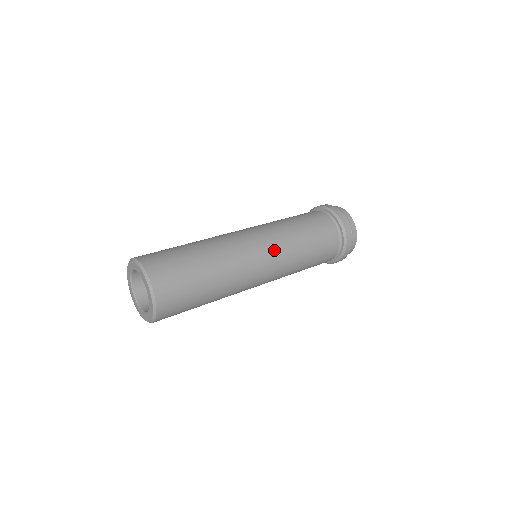
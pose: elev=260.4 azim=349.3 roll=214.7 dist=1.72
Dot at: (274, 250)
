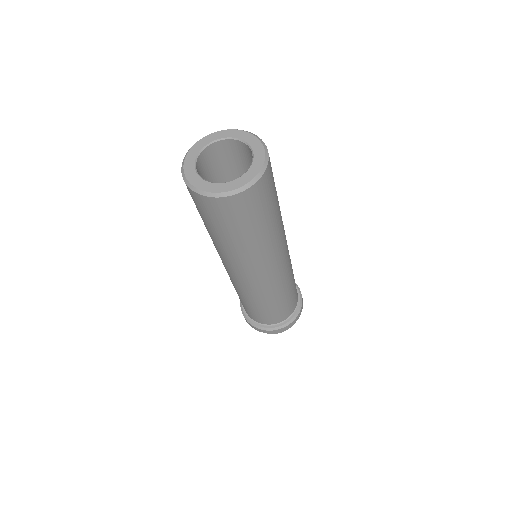
Dot at: occluded
